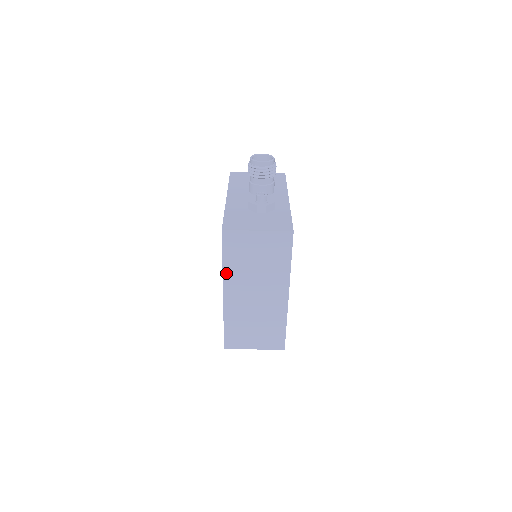
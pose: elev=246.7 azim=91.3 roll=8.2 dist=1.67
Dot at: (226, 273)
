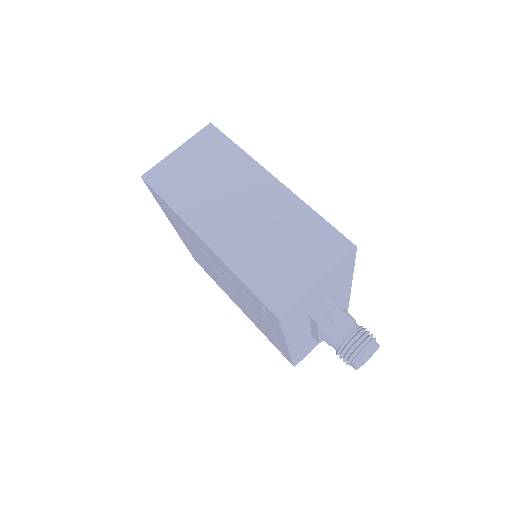
Dot at: (183, 214)
